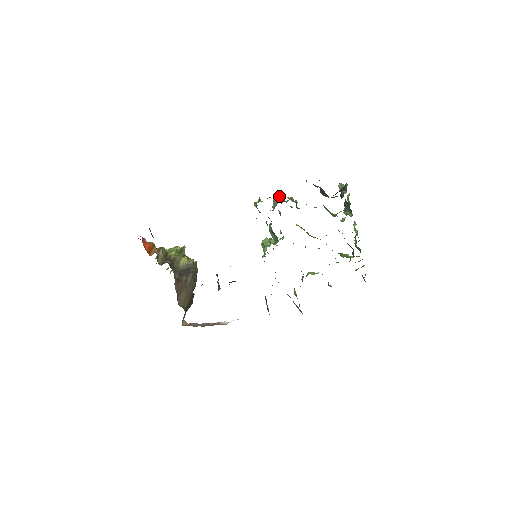
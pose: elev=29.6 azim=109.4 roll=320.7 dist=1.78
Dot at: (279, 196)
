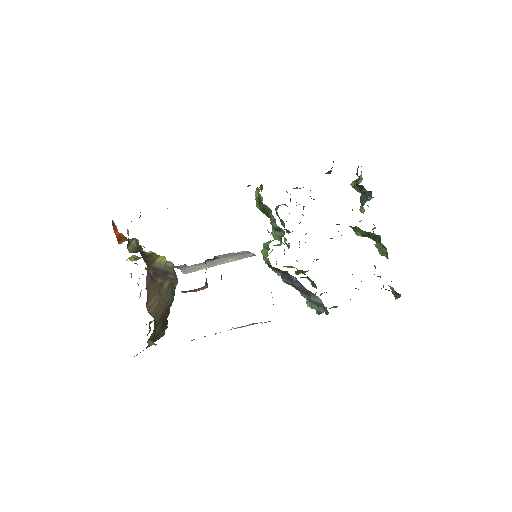
Dot at: (282, 204)
